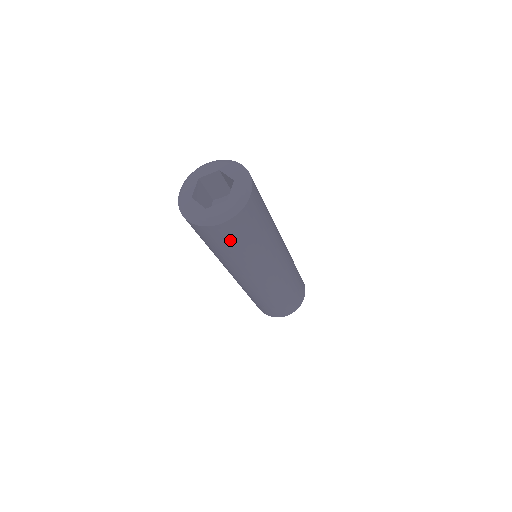
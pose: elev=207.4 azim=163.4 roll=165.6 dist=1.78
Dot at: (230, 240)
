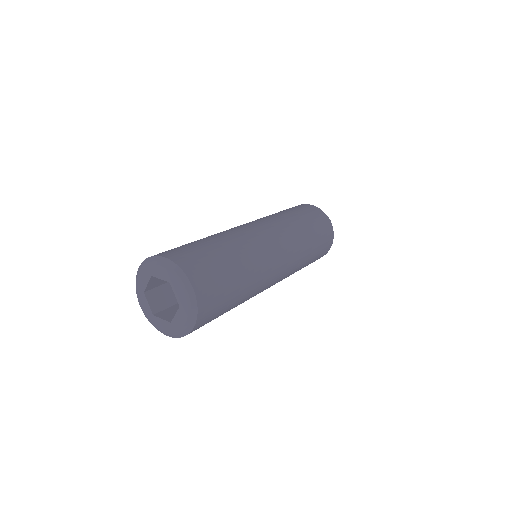
Dot at: occluded
